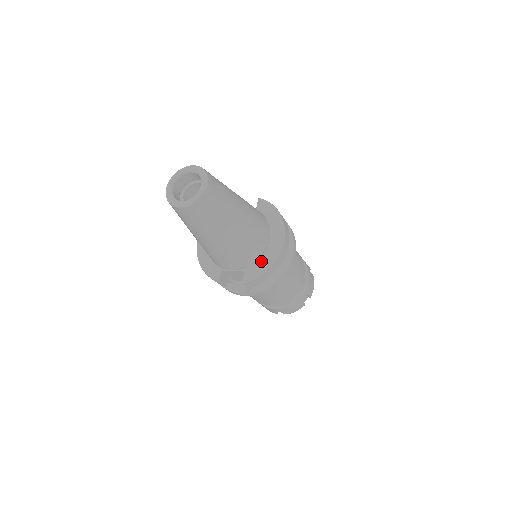
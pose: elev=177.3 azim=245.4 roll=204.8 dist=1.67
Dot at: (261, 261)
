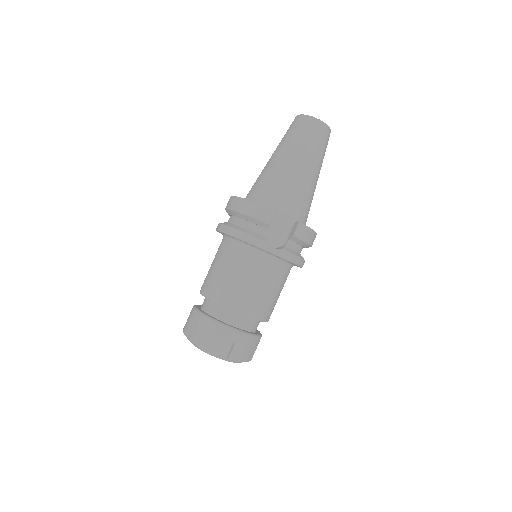
Dot at: occluded
